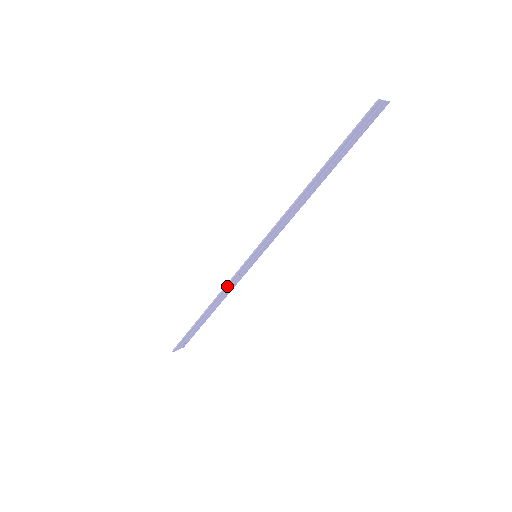
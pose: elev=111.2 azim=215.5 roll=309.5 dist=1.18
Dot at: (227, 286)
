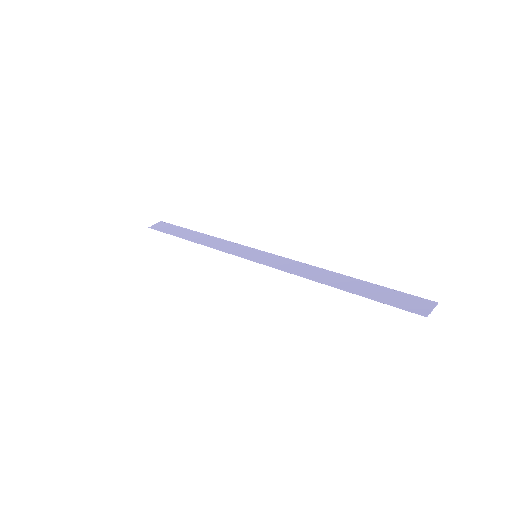
Dot at: (219, 249)
